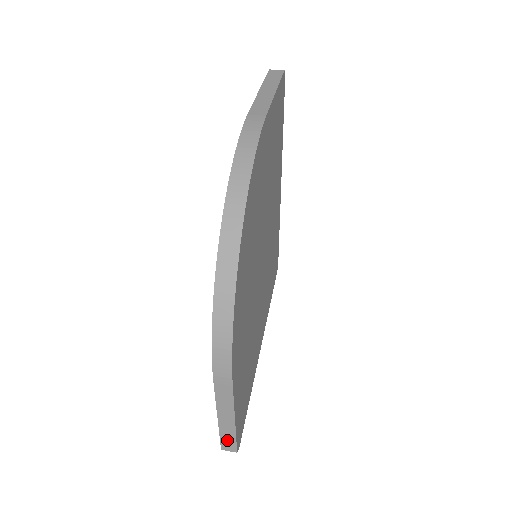
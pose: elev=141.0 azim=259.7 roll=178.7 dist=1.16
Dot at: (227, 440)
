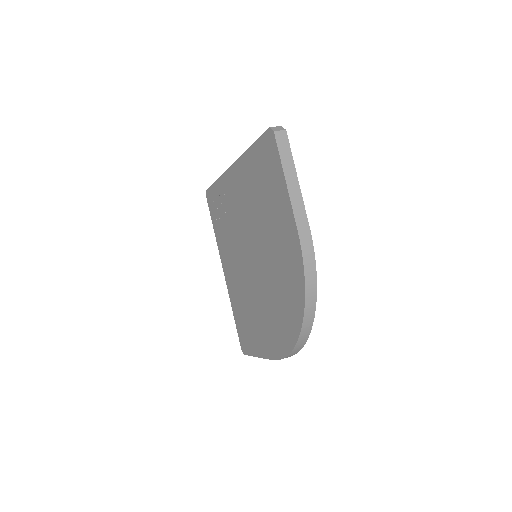
Dot at: occluded
